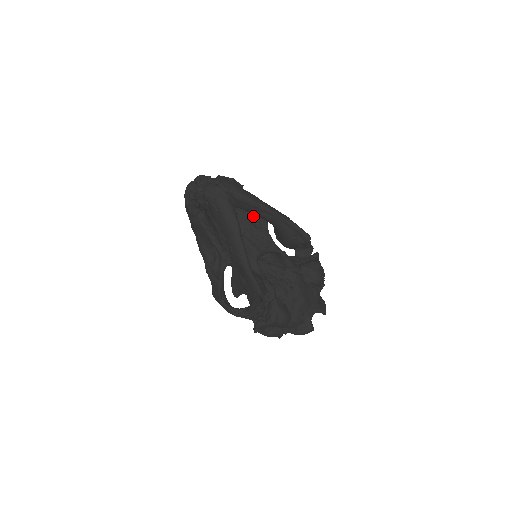
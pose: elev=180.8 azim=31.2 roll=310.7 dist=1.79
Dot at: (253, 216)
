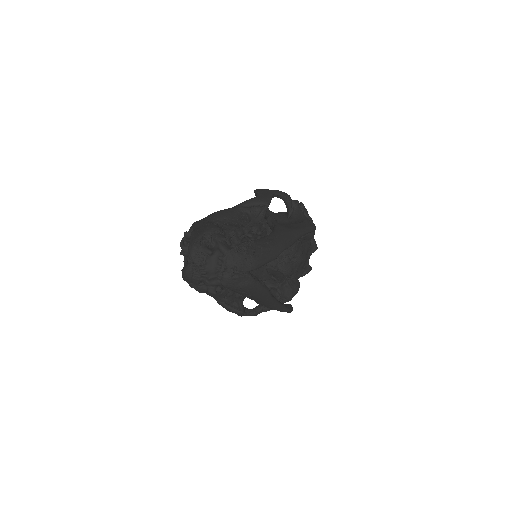
Dot at: (252, 236)
